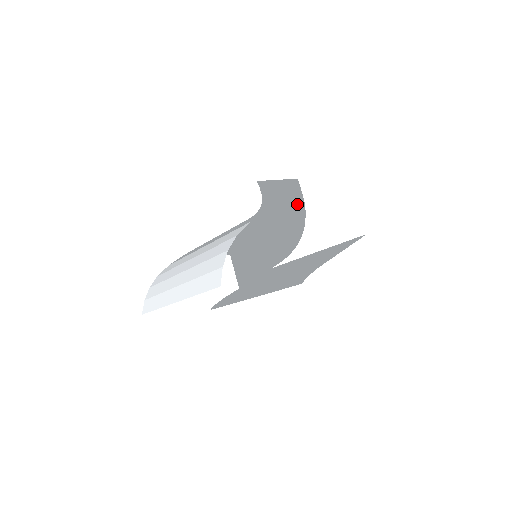
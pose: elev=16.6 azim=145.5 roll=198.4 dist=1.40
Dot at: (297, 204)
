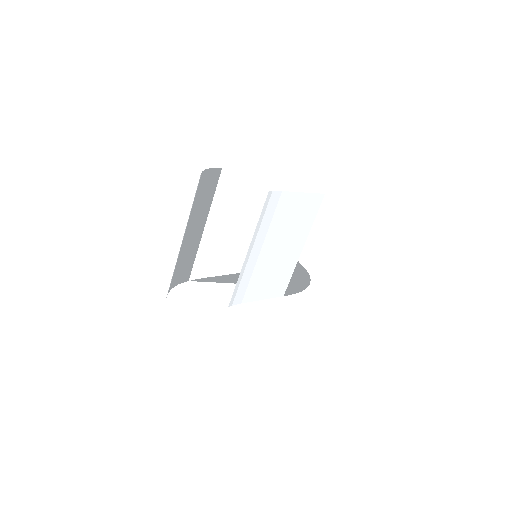
Dot at: (300, 270)
